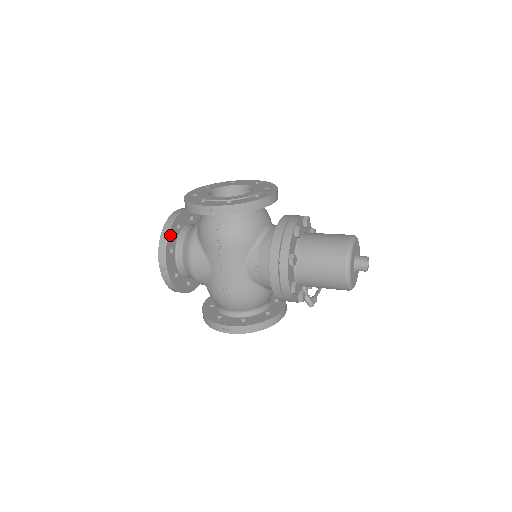
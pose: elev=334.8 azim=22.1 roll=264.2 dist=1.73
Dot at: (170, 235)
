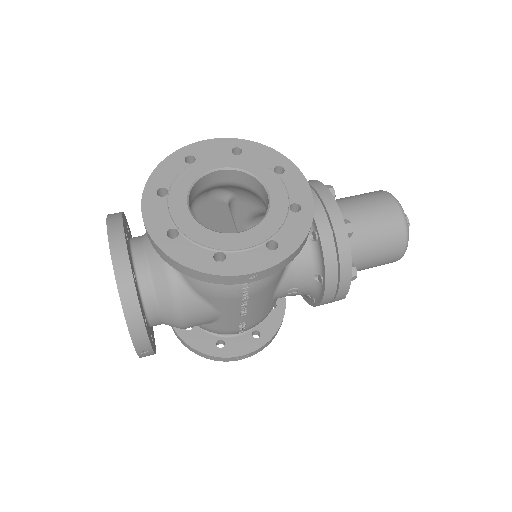
Dot at: (139, 305)
